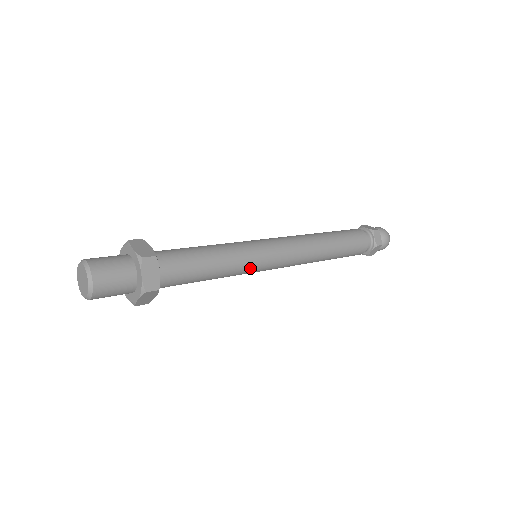
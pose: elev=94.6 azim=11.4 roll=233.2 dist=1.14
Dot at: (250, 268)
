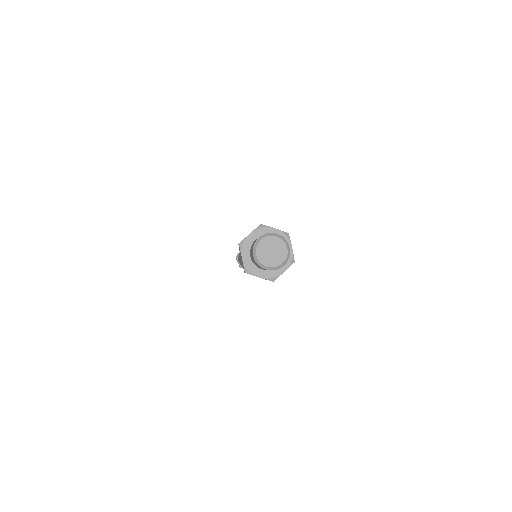
Dot at: occluded
